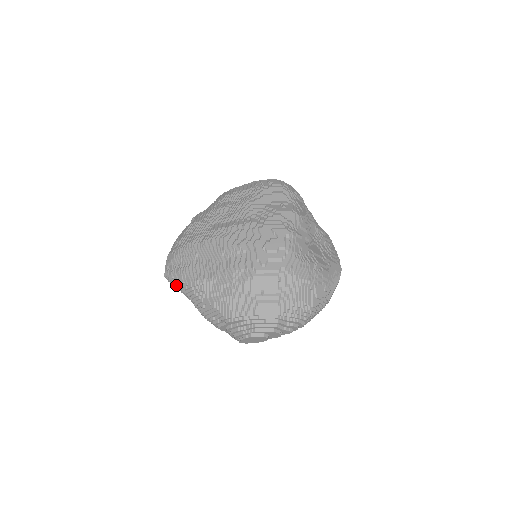
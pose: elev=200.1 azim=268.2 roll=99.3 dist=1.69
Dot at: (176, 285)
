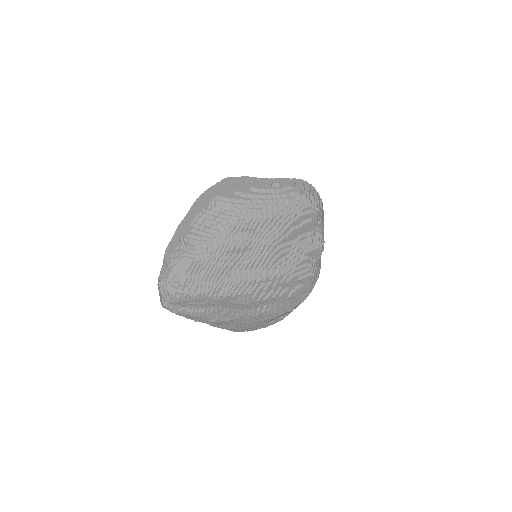
Dot at: occluded
